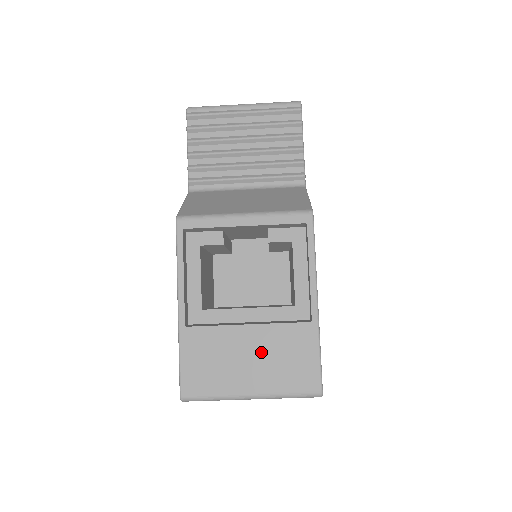
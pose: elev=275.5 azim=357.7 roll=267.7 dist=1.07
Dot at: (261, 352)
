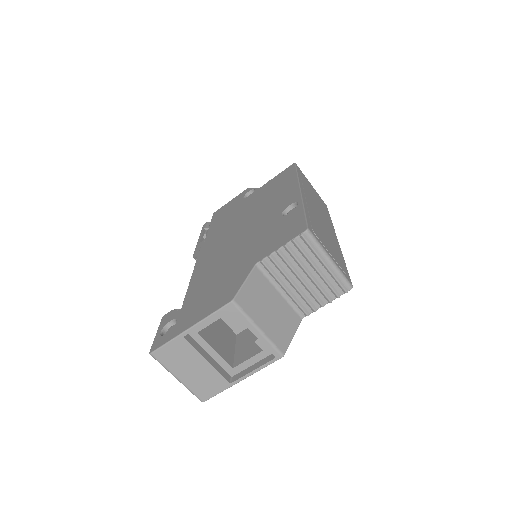
Dot at: (200, 372)
